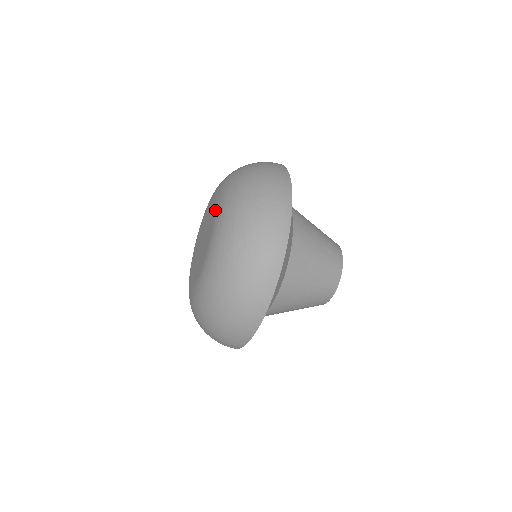
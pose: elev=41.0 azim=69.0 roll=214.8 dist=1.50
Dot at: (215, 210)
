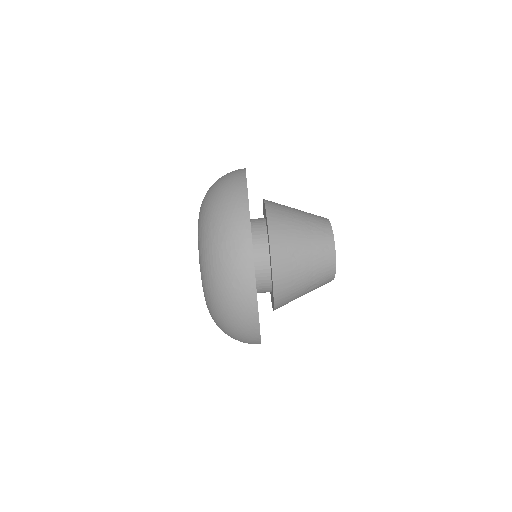
Dot at: occluded
